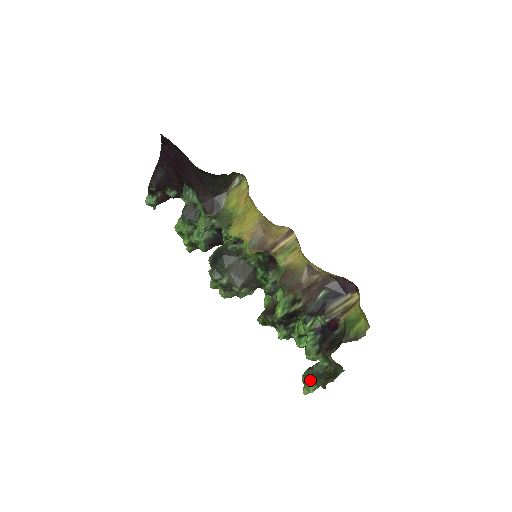
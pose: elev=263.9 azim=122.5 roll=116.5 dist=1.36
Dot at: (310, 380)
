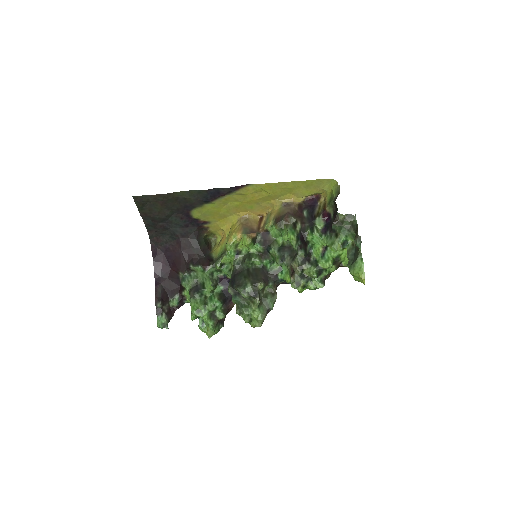
Dot at: (354, 261)
